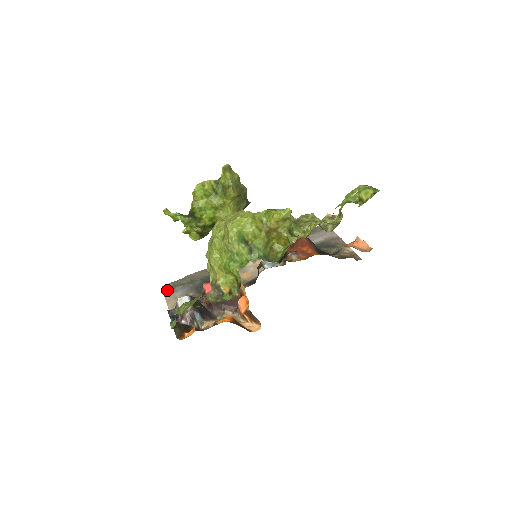
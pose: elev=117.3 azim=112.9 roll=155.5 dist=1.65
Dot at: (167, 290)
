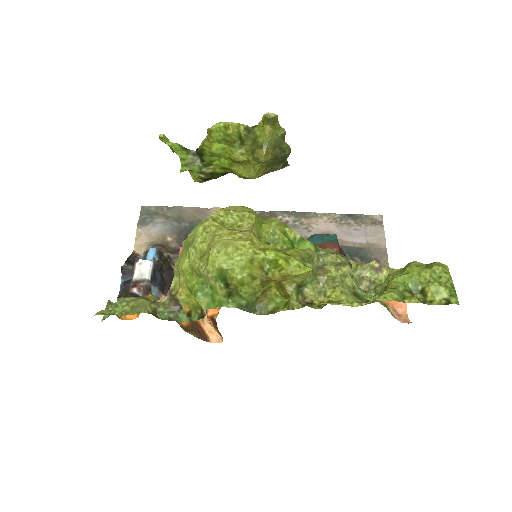
Dot at: (145, 216)
